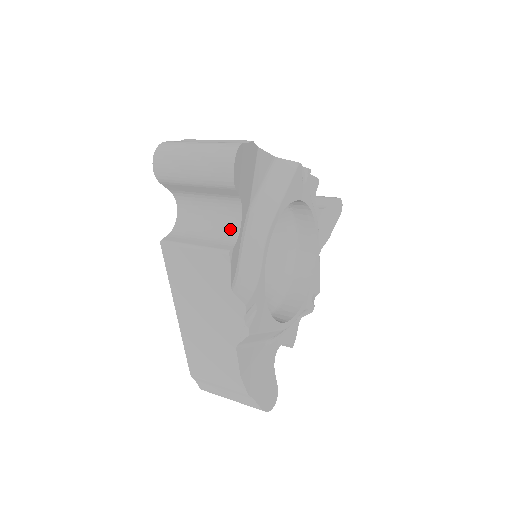
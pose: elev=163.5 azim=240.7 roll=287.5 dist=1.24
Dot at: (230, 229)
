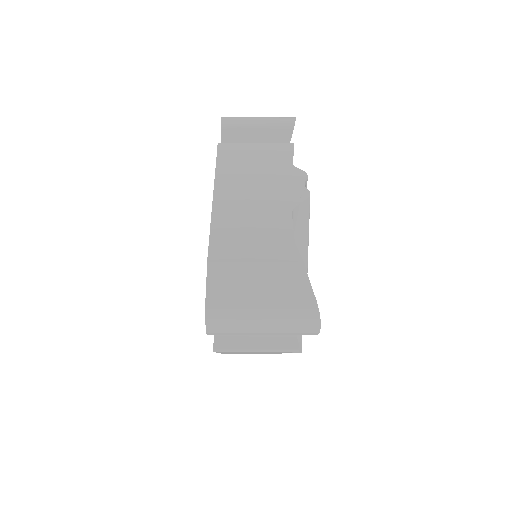
Dot at: occluded
